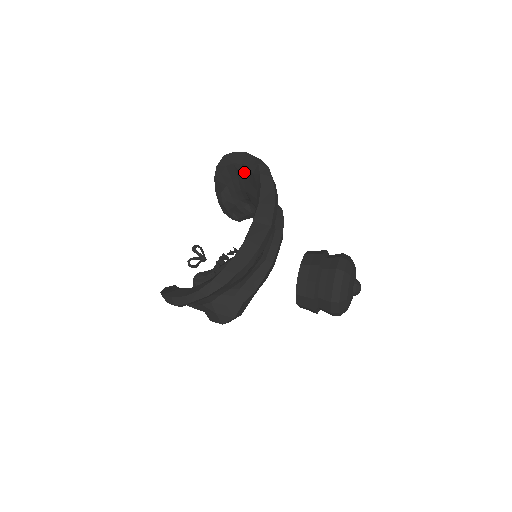
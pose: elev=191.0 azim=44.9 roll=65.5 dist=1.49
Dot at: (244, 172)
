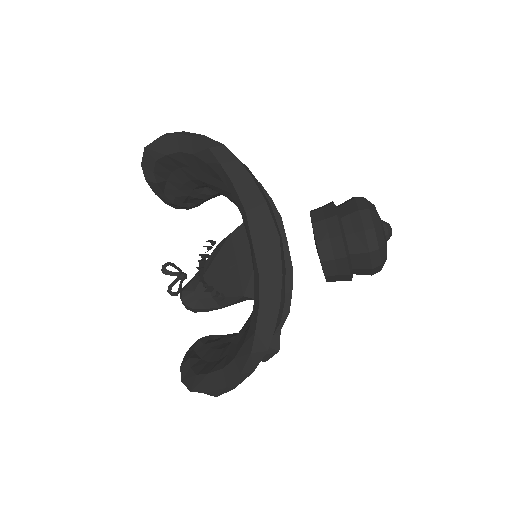
Dot at: (188, 161)
